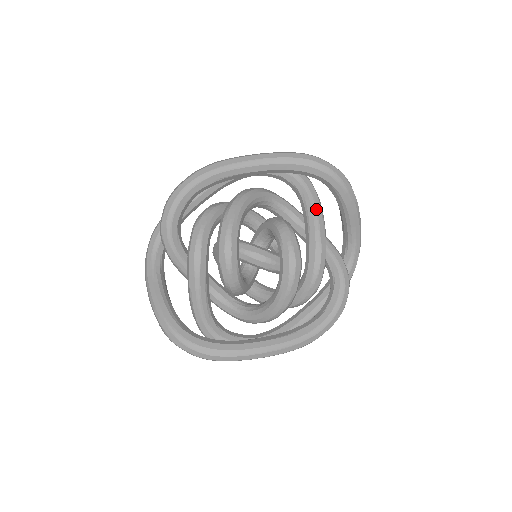
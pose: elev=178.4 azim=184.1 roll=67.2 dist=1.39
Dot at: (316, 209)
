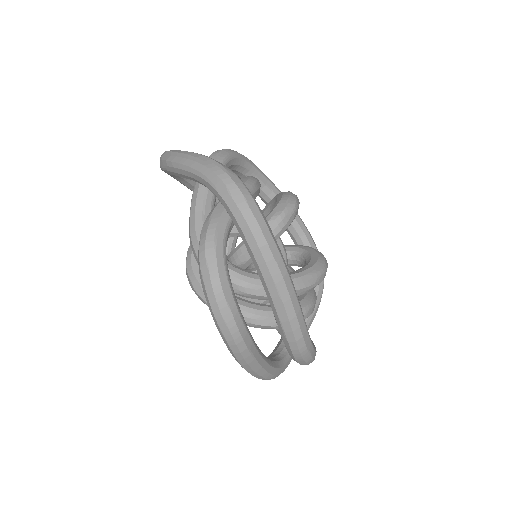
Dot at: occluded
